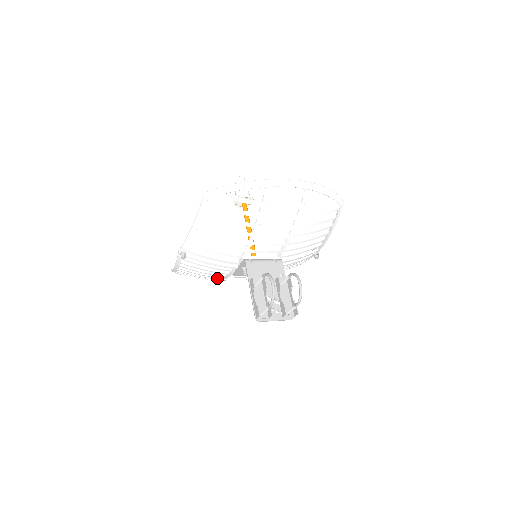
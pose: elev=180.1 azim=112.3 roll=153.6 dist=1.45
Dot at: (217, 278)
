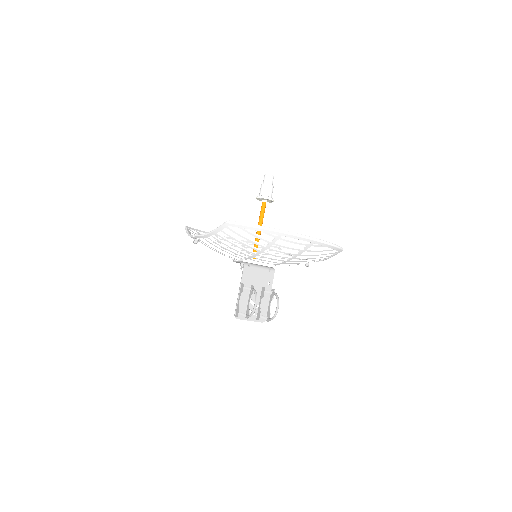
Dot at: occluded
